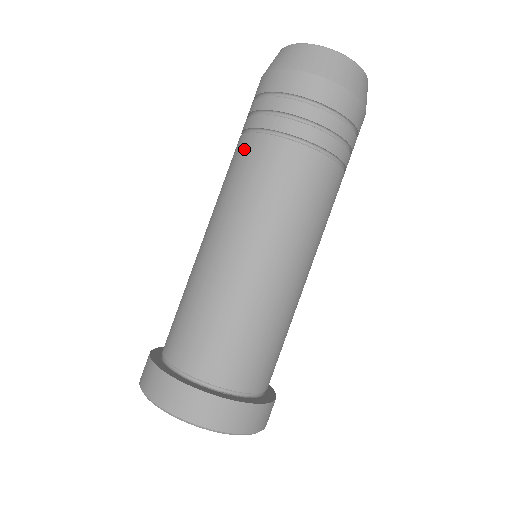
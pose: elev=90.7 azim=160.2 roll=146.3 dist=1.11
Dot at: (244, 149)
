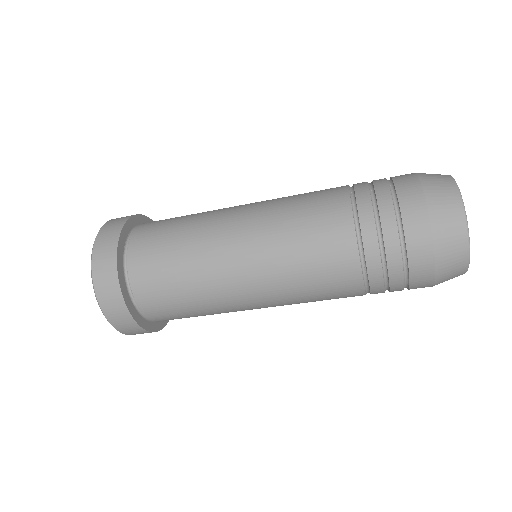
Dot at: (347, 293)
